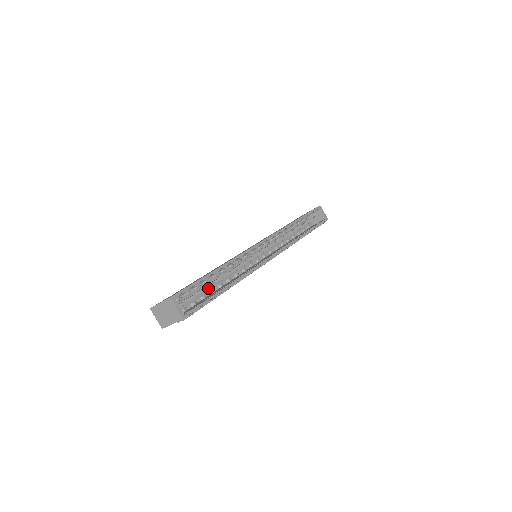
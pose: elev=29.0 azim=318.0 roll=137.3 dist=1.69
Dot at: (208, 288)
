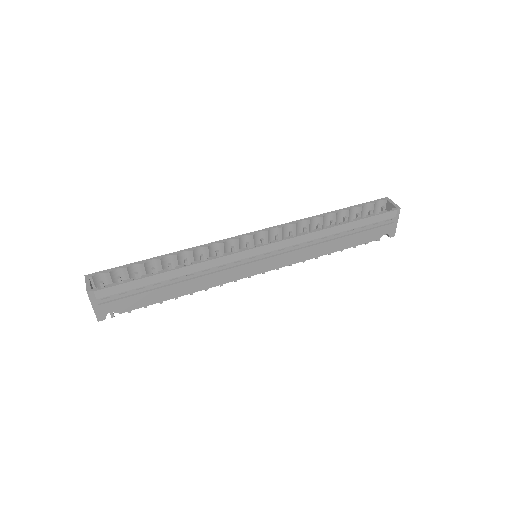
Dot at: occluded
